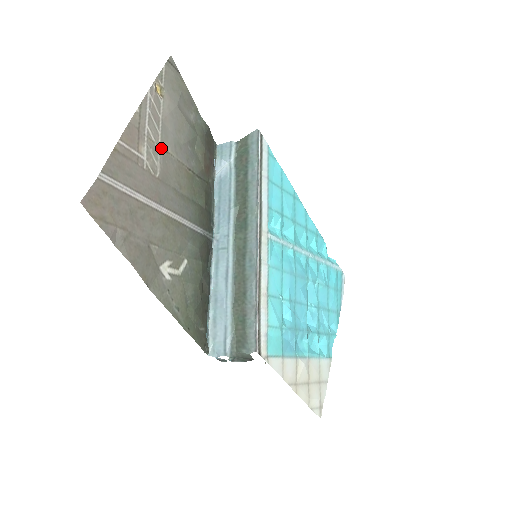
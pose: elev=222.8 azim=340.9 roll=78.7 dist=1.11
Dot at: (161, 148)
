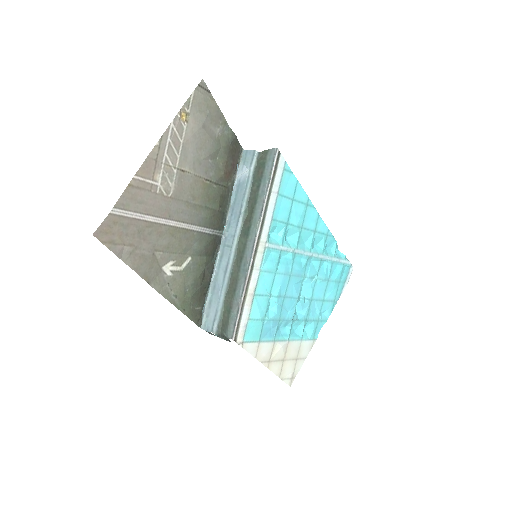
Dot at: (178, 169)
